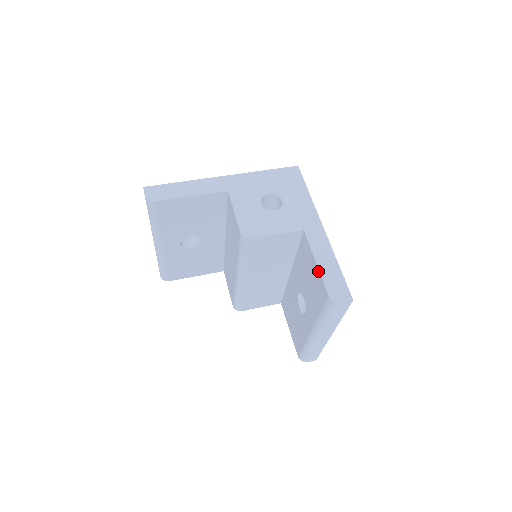
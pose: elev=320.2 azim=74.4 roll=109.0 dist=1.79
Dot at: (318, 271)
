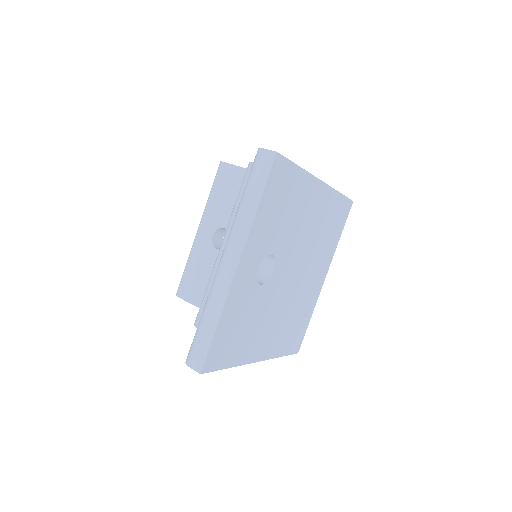
Dot at: occluded
